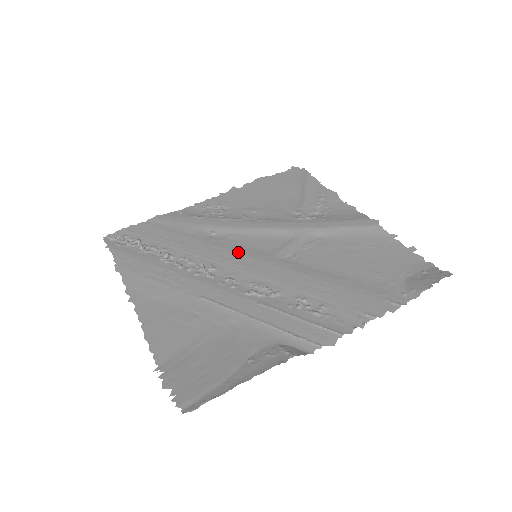
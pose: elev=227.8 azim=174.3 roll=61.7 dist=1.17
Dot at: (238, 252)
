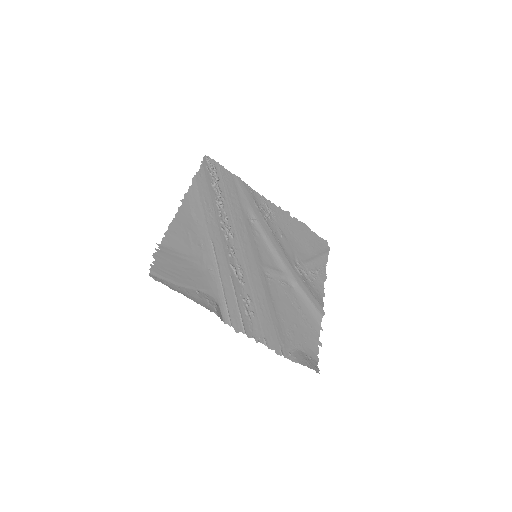
Dot at: (251, 244)
